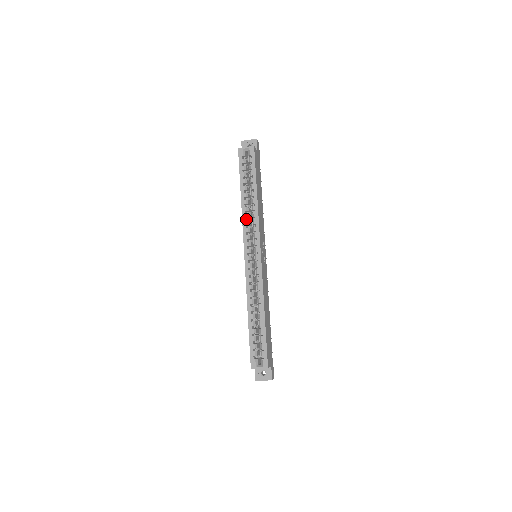
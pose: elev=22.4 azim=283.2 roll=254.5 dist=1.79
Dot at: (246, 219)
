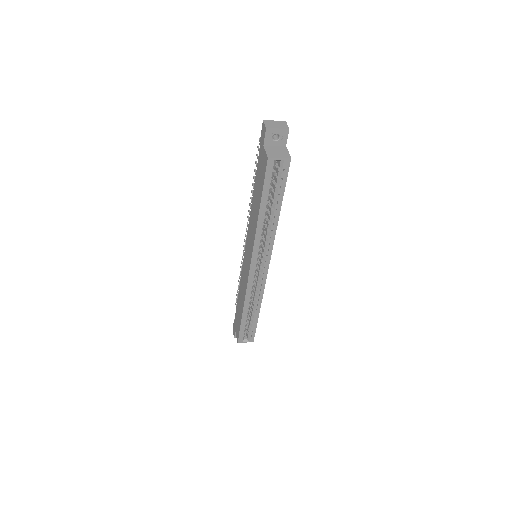
Dot at: occluded
